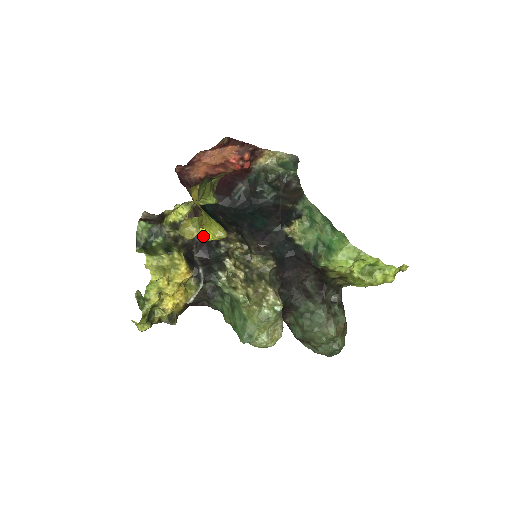
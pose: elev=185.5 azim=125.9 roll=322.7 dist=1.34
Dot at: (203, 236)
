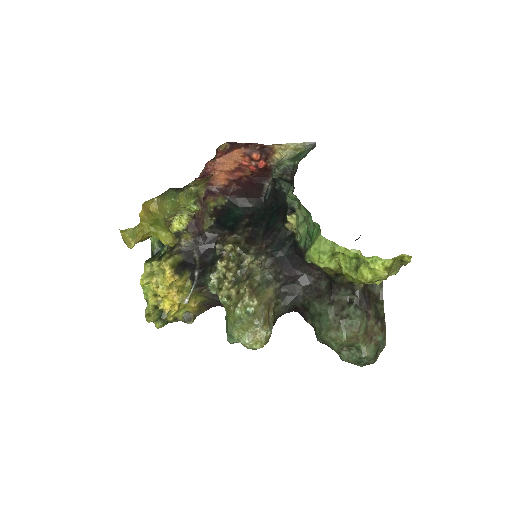
Dot at: occluded
